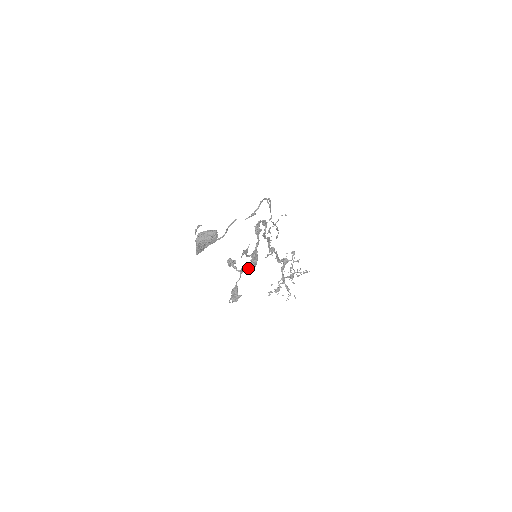
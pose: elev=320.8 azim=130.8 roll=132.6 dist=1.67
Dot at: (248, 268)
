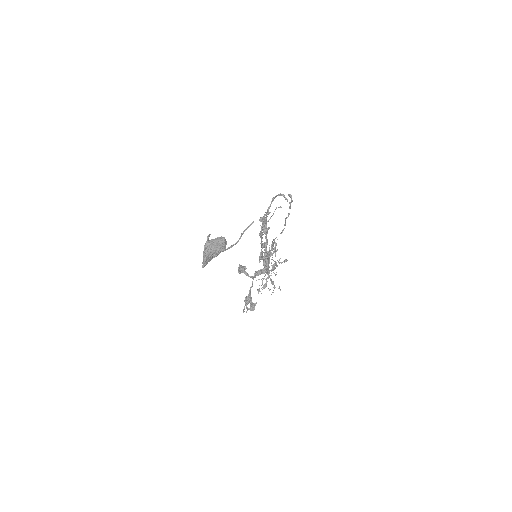
Dot at: (262, 272)
